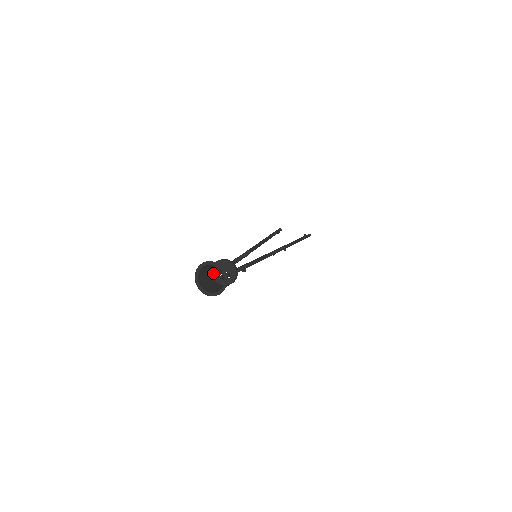
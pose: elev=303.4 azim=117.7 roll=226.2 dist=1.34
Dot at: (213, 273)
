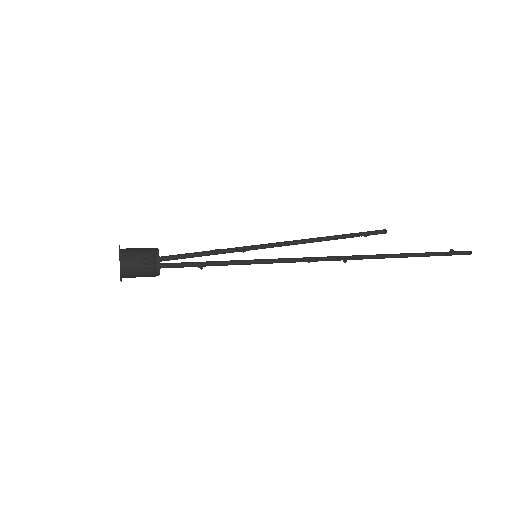
Dot at: (153, 257)
